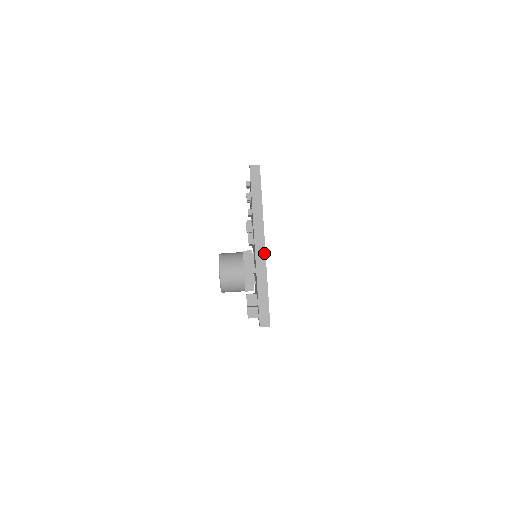
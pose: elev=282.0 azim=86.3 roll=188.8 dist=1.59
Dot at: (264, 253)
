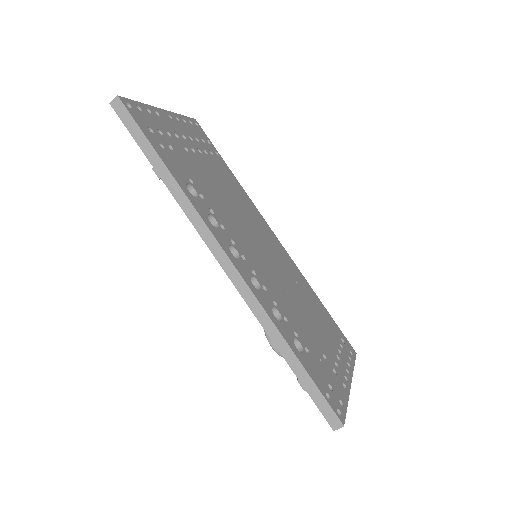
Dot at: (351, 381)
